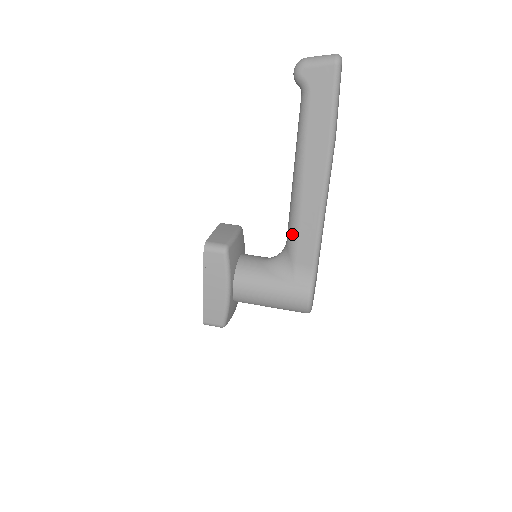
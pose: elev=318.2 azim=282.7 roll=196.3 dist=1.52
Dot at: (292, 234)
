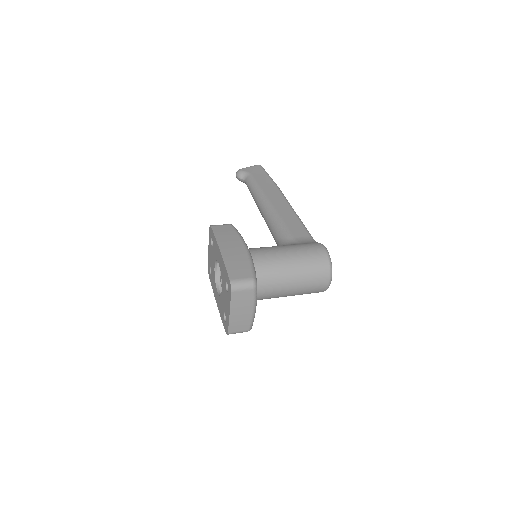
Dot at: (280, 226)
